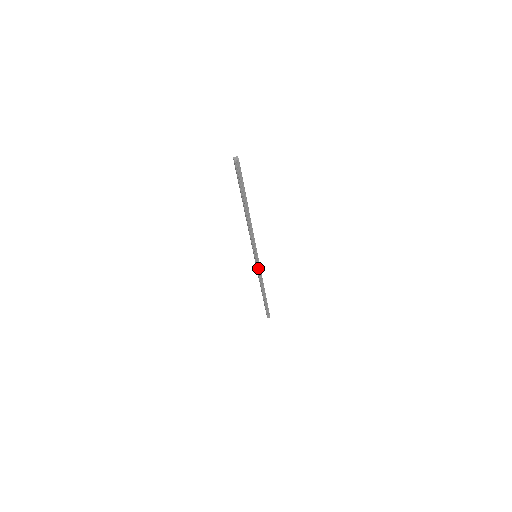
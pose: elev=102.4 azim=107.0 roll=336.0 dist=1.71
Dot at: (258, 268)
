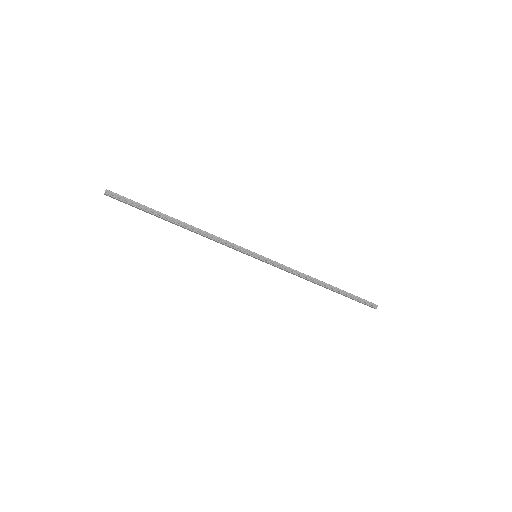
Dot at: (276, 265)
